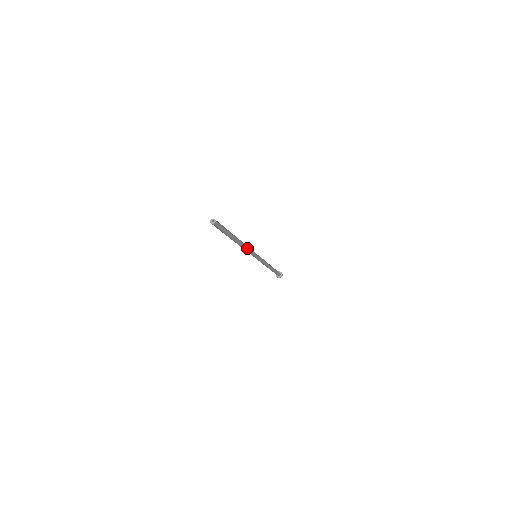
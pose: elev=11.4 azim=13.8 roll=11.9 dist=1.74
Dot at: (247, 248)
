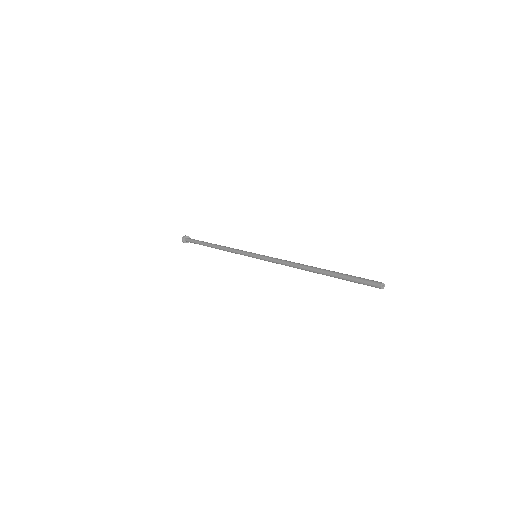
Dot at: (288, 265)
